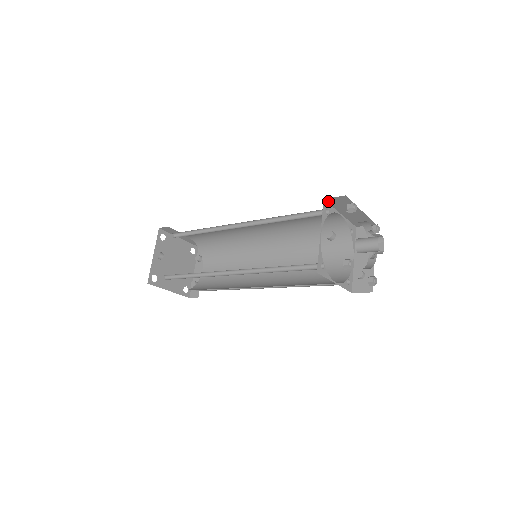
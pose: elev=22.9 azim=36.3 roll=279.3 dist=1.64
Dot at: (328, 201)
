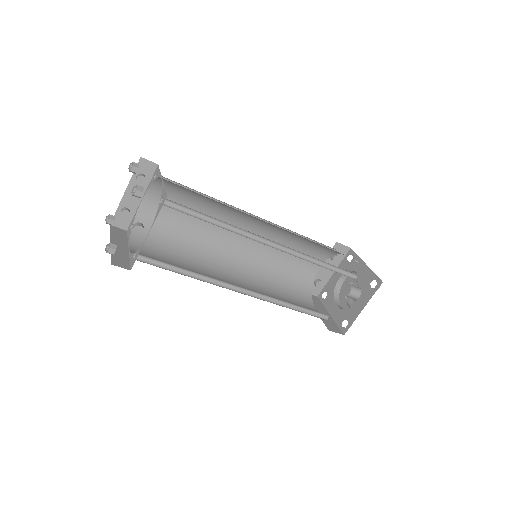
Dot at: occluded
